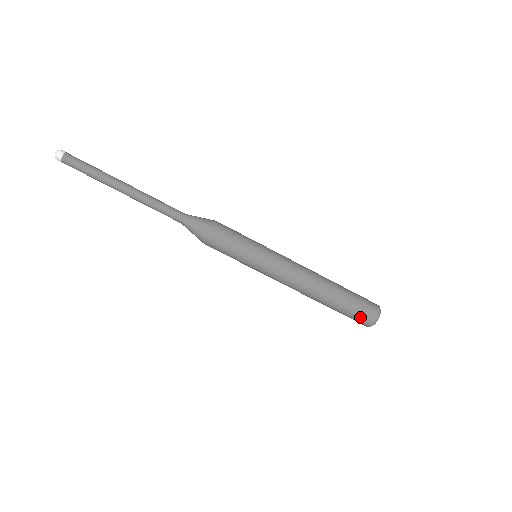
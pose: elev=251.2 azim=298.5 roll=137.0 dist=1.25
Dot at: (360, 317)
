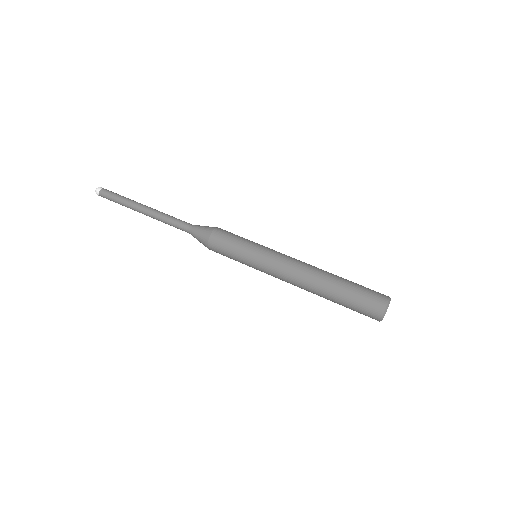
Dot at: (365, 310)
